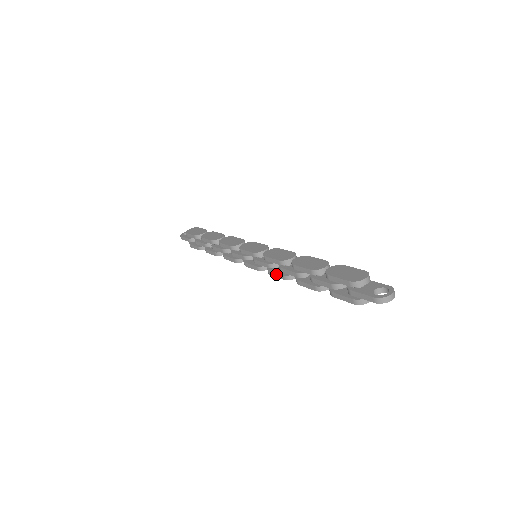
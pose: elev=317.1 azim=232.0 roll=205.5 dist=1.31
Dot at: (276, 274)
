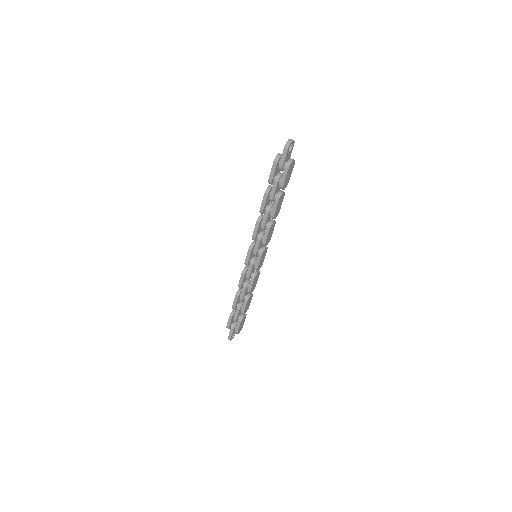
Dot at: (265, 235)
